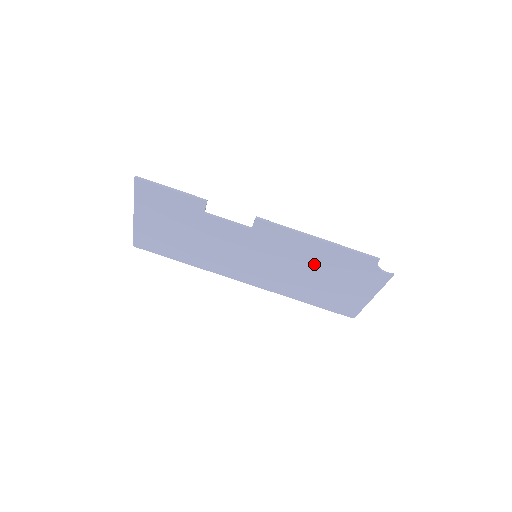
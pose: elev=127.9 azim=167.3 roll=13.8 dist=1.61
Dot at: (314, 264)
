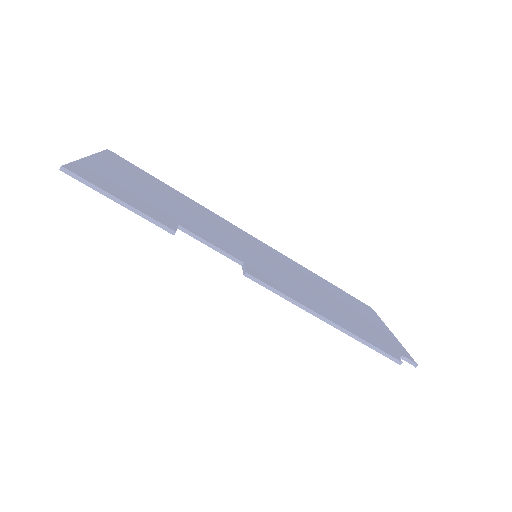
Dot at: occluded
